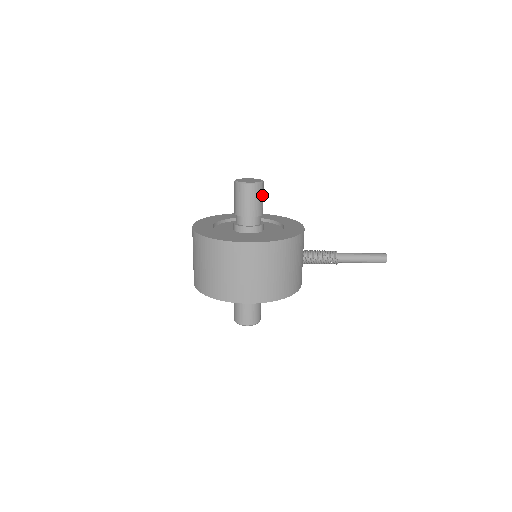
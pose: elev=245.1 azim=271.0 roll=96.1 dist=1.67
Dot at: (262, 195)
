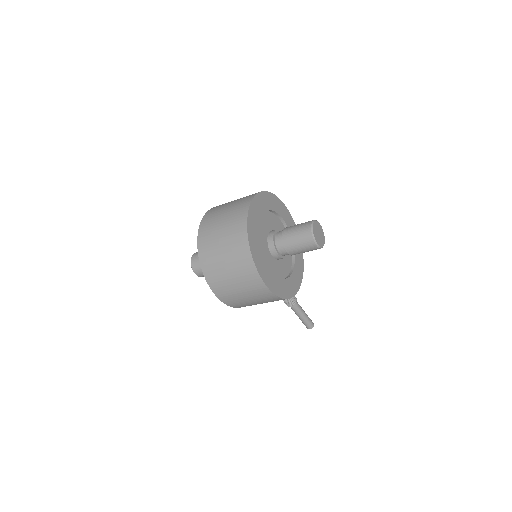
Dot at: occluded
